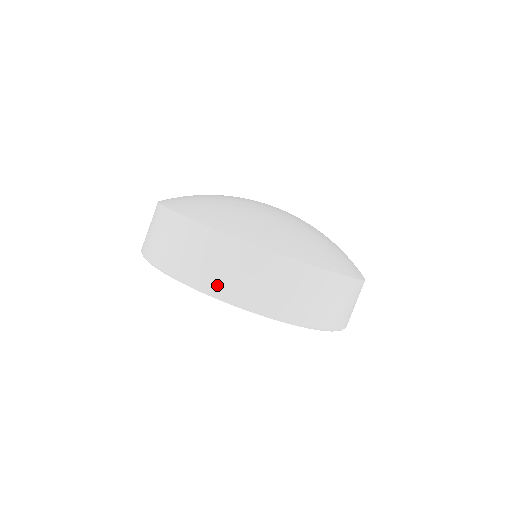
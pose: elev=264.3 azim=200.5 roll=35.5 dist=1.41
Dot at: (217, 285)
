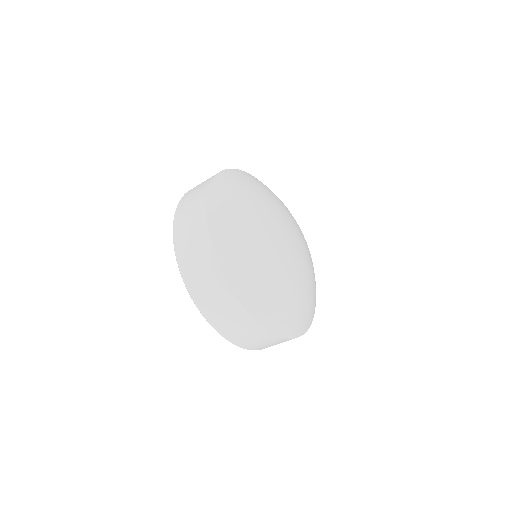
Dot at: occluded
